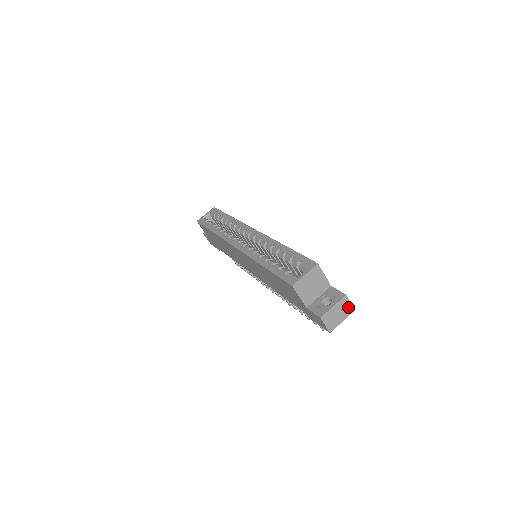
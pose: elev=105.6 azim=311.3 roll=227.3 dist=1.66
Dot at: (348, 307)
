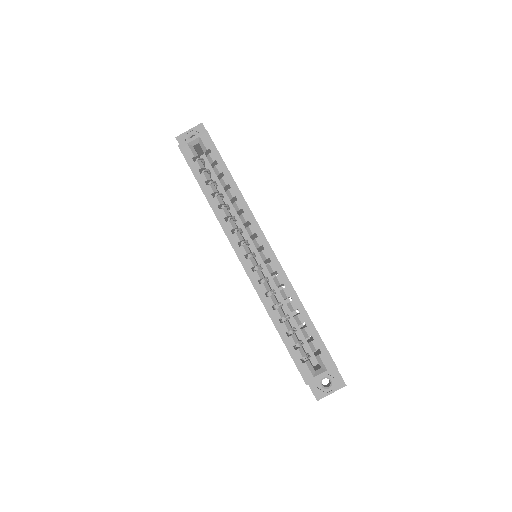
Dot at: occluded
